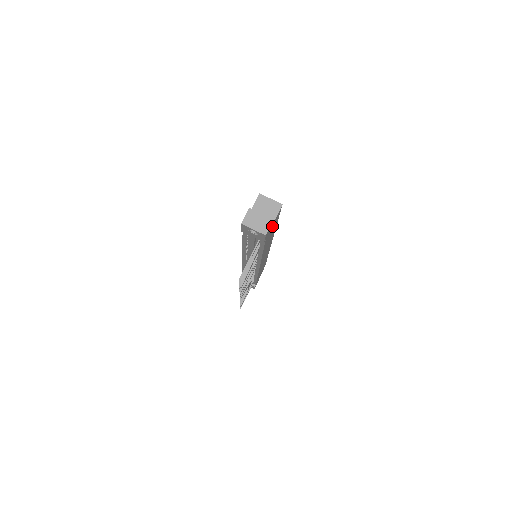
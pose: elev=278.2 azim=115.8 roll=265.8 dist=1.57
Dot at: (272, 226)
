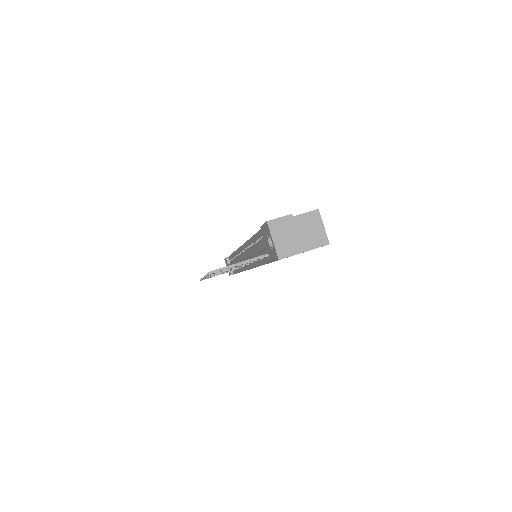
Dot at: occluded
